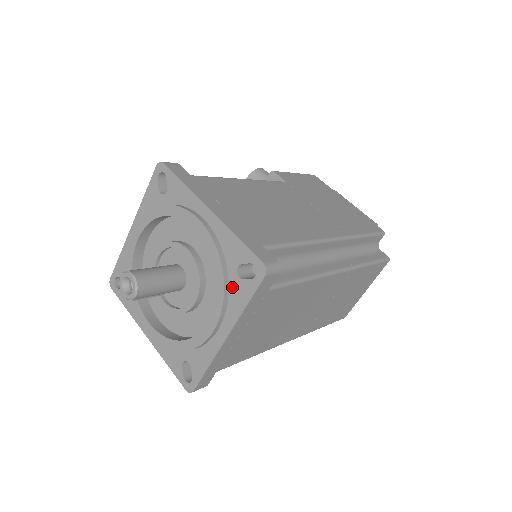
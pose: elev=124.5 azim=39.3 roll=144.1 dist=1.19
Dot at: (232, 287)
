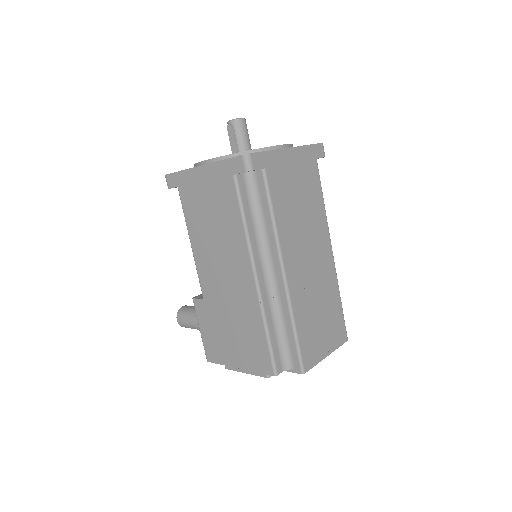
Dot at: occluded
